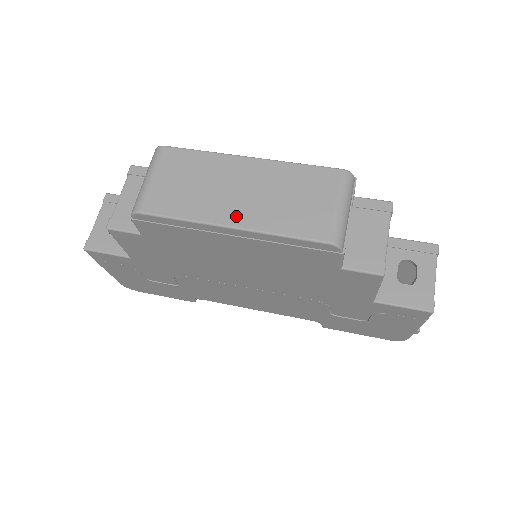
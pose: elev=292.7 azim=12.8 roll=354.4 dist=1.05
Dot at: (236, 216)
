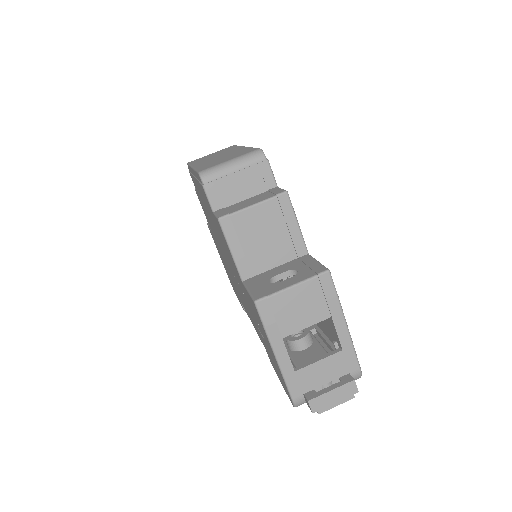
Dot at: (200, 164)
